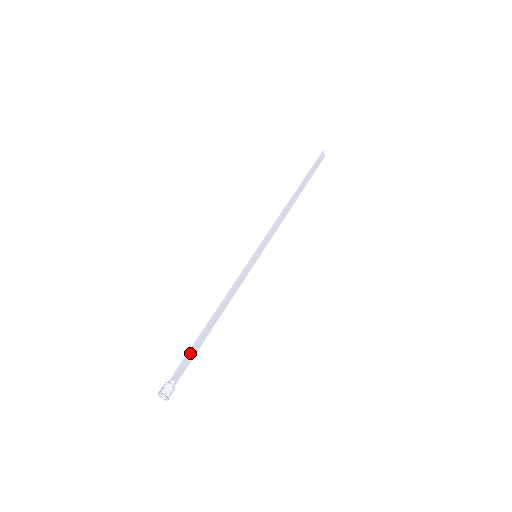
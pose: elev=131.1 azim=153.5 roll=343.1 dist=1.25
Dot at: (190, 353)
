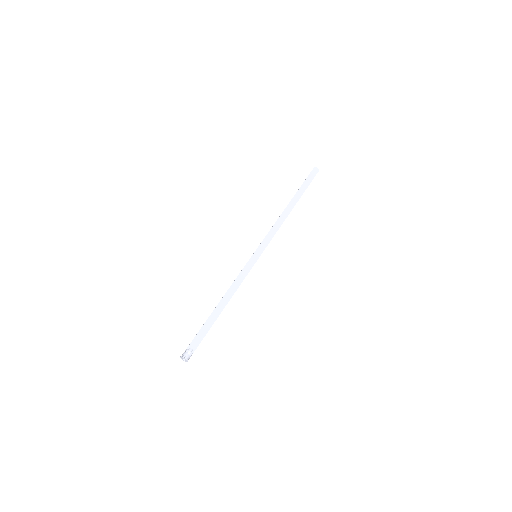
Dot at: (203, 329)
